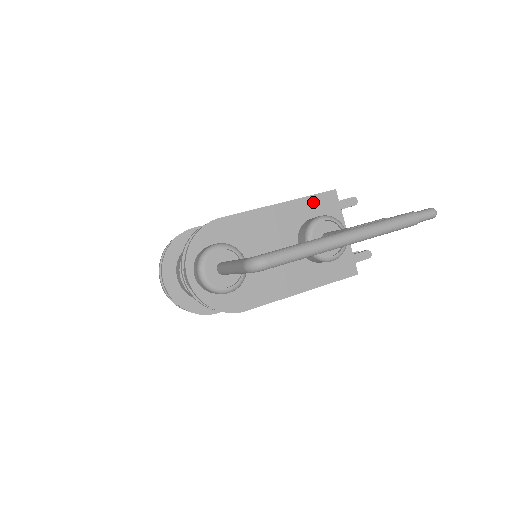
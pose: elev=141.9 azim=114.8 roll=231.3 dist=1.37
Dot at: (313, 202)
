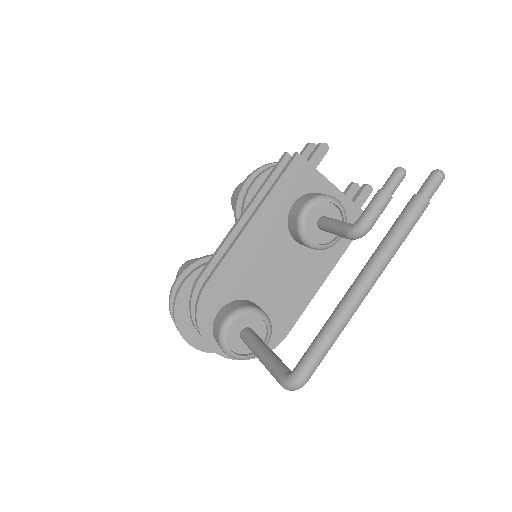
Dot at: (283, 188)
